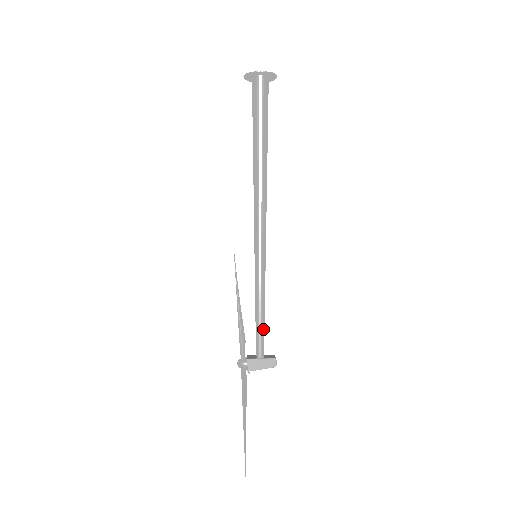
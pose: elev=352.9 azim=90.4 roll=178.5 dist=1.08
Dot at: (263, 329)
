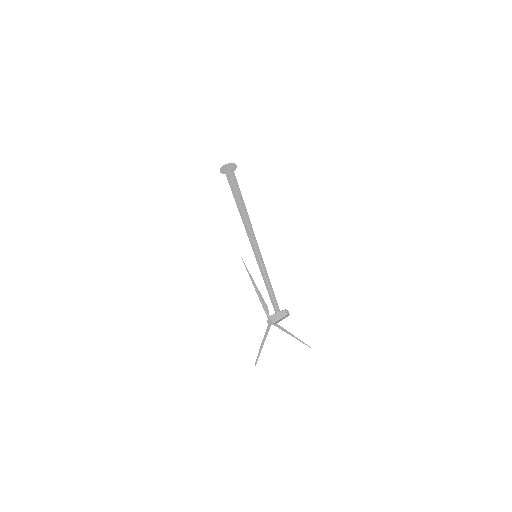
Dot at: (273, 295)
